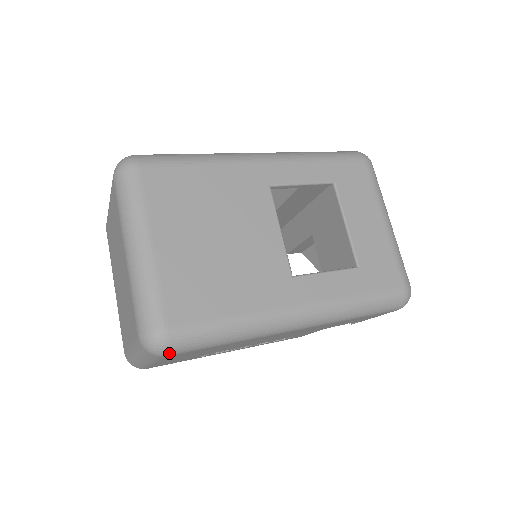
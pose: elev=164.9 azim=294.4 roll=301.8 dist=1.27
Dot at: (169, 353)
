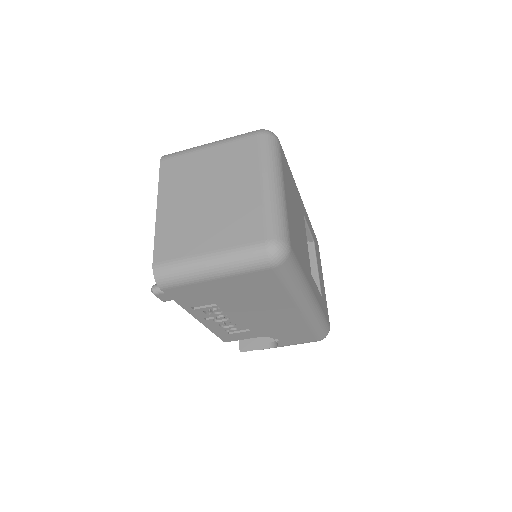
Dot at: (279, 266)
